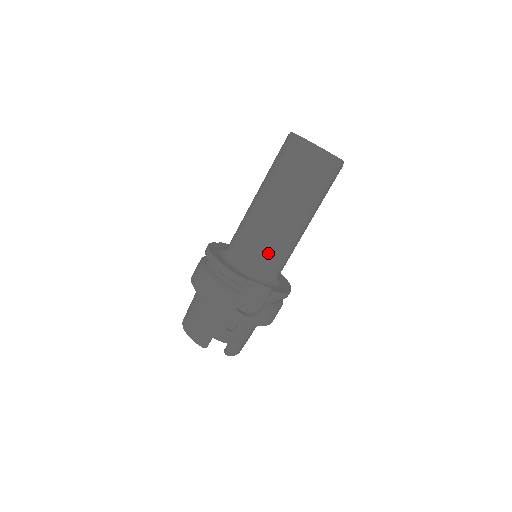
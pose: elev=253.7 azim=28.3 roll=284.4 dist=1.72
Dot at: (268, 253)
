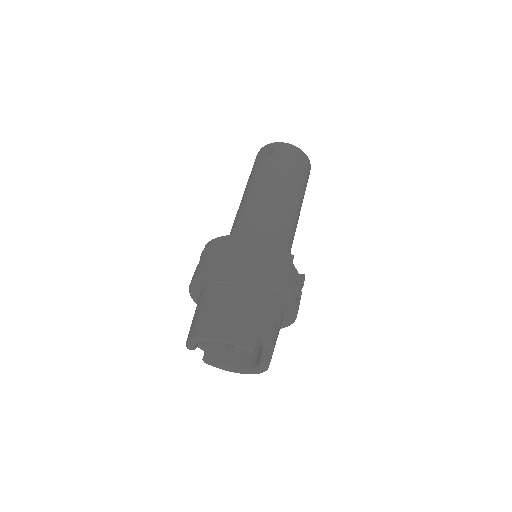
Dot at: (288, 239)
